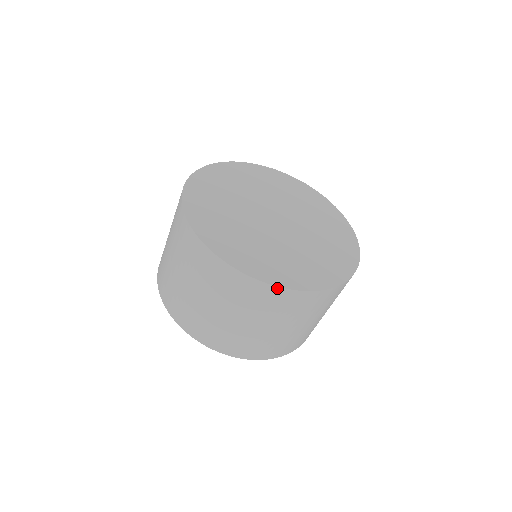
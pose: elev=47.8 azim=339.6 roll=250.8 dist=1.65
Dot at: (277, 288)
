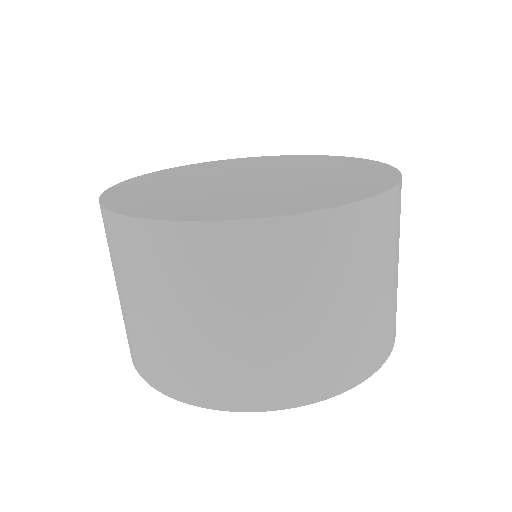
Dot at: (169, 224)
